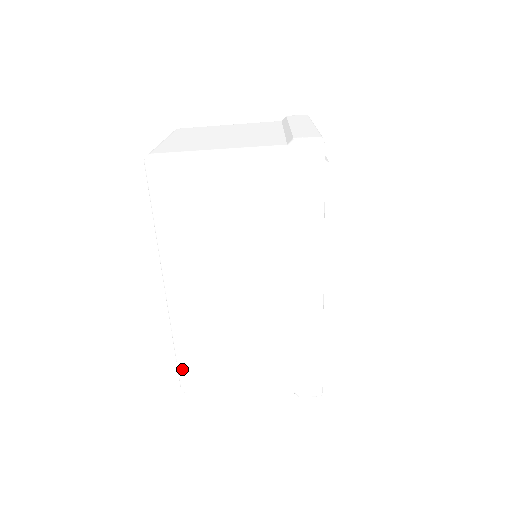
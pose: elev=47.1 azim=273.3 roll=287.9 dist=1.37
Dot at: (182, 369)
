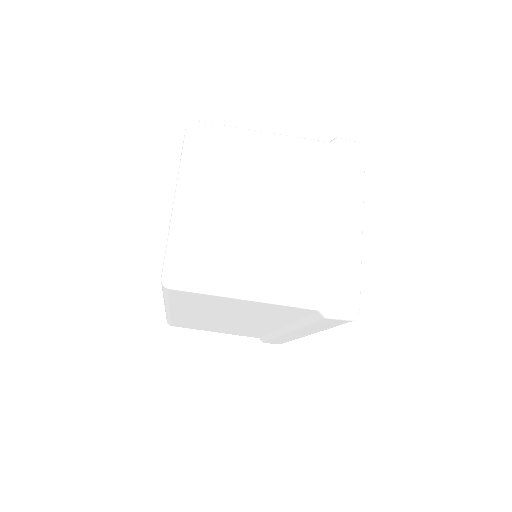
Dot at: (171, 323)
